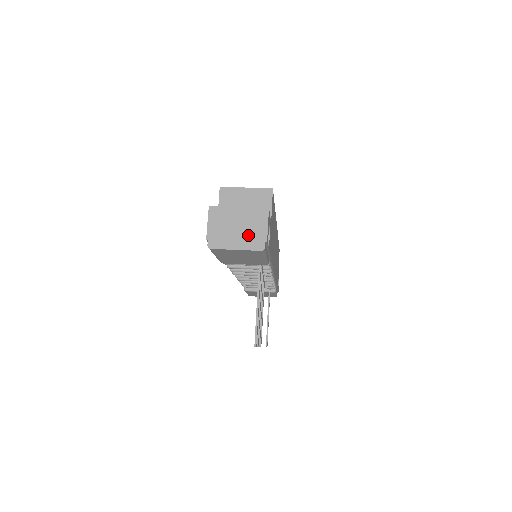
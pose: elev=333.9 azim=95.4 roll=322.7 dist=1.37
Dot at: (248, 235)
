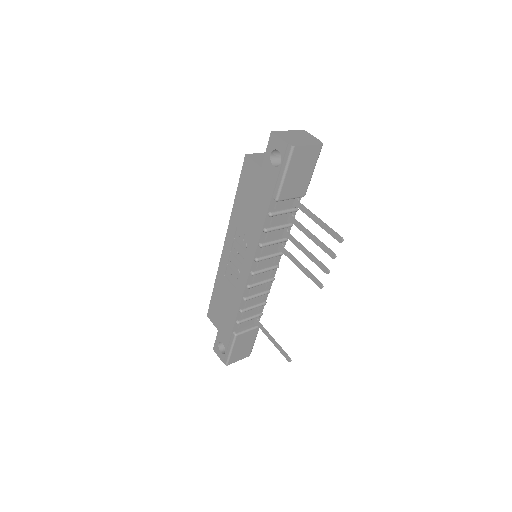
Dot at: (308, 139)
